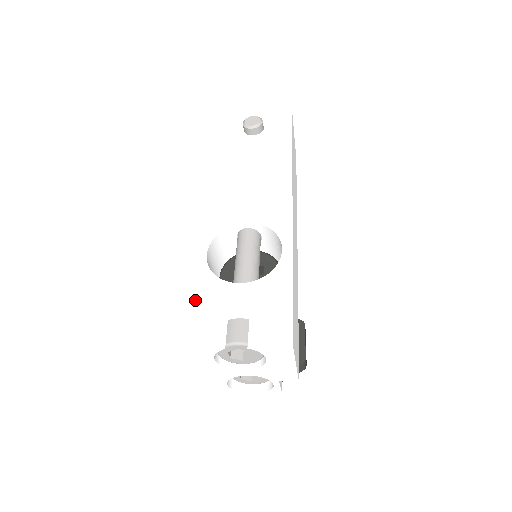
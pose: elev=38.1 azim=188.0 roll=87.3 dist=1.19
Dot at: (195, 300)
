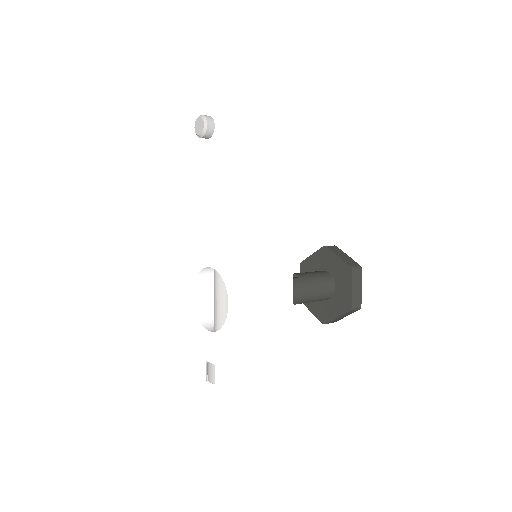
Dot at: (191, 338)
